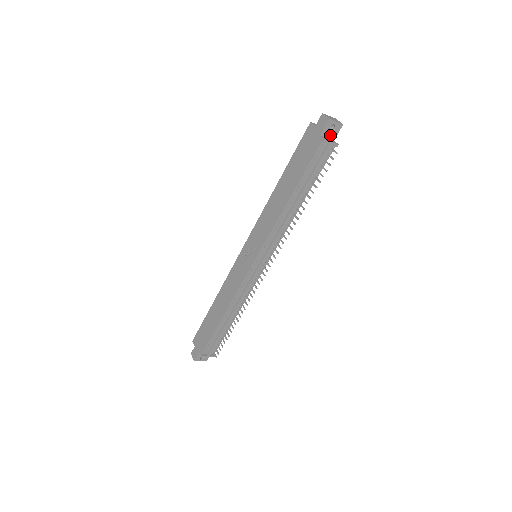
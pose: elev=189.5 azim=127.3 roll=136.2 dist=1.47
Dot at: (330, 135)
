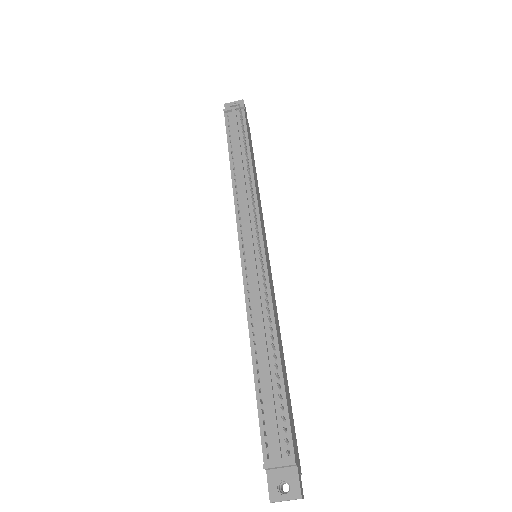
Dot at: occluded
